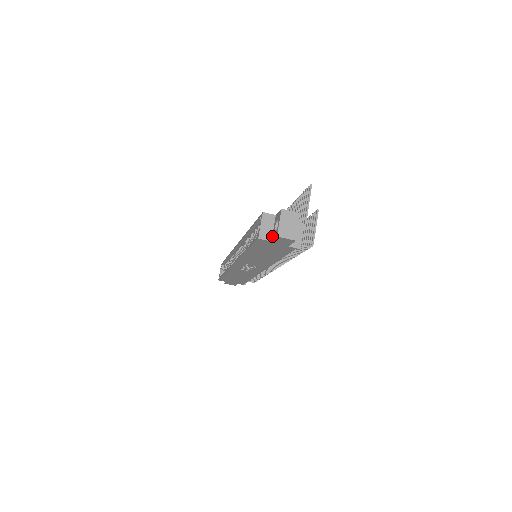
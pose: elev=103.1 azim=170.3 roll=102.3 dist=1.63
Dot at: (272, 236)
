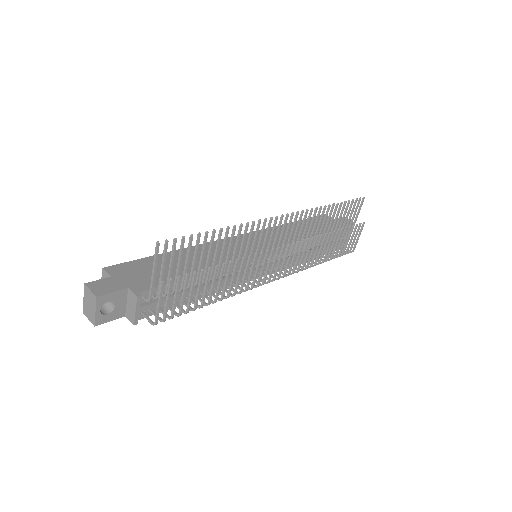
Dot at: occluded
